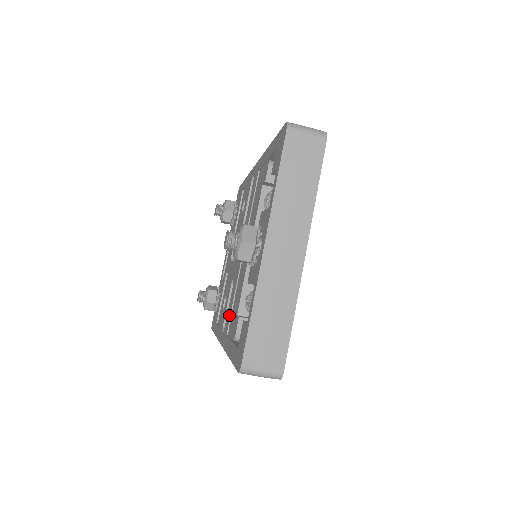
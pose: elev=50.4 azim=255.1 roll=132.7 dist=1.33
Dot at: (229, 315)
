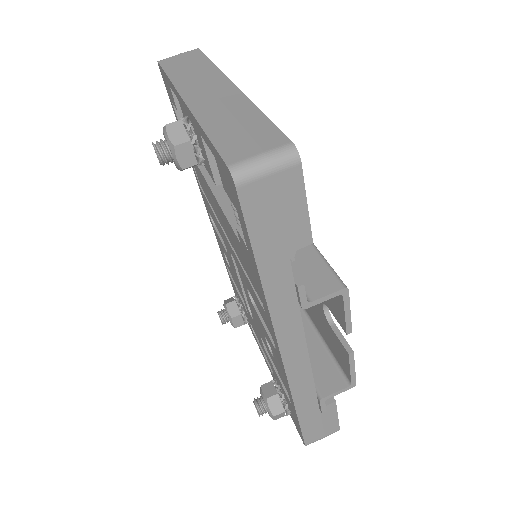
Dot at: (256, 300)
